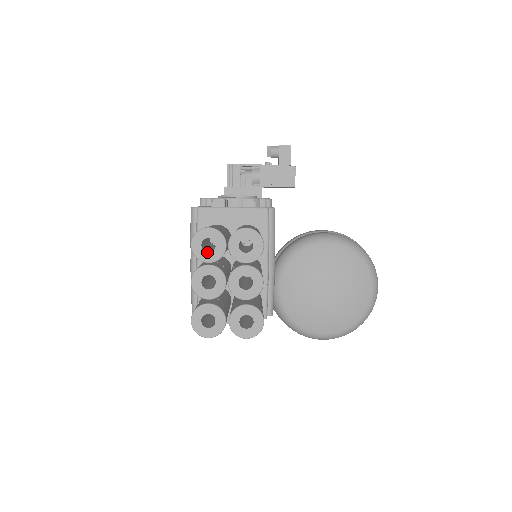
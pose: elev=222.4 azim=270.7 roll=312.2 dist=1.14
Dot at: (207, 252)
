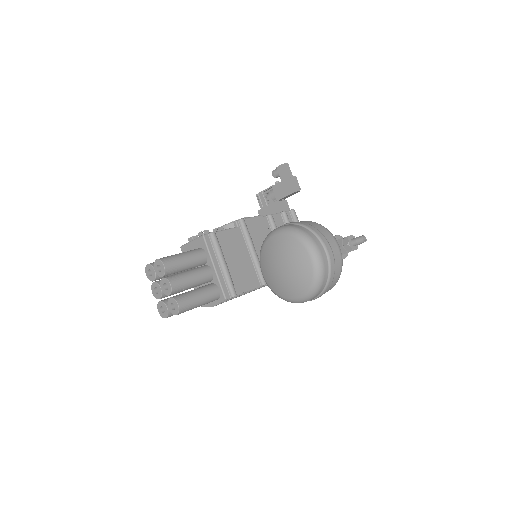
Dot at: (151, 276)
